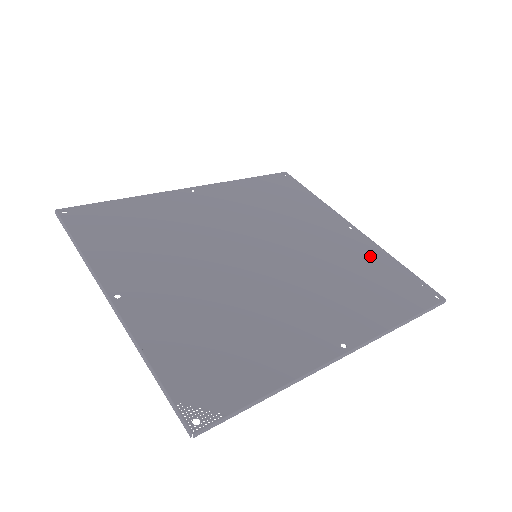
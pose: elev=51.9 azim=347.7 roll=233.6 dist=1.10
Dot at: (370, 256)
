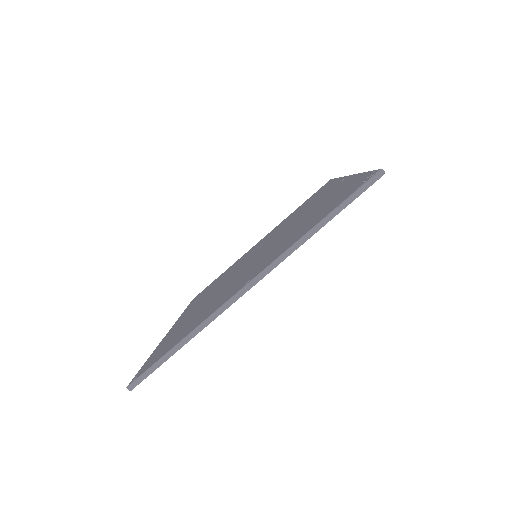
Dot at: occluded
